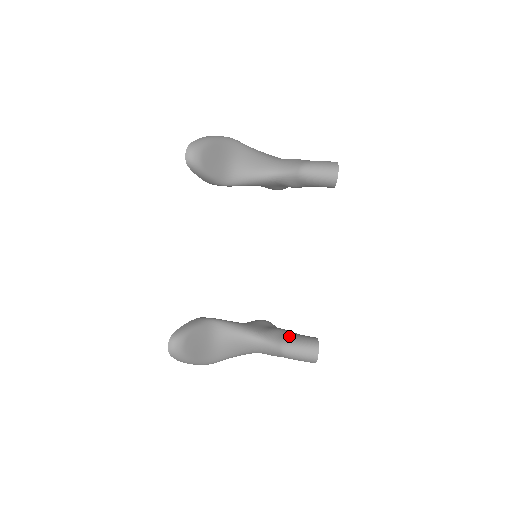
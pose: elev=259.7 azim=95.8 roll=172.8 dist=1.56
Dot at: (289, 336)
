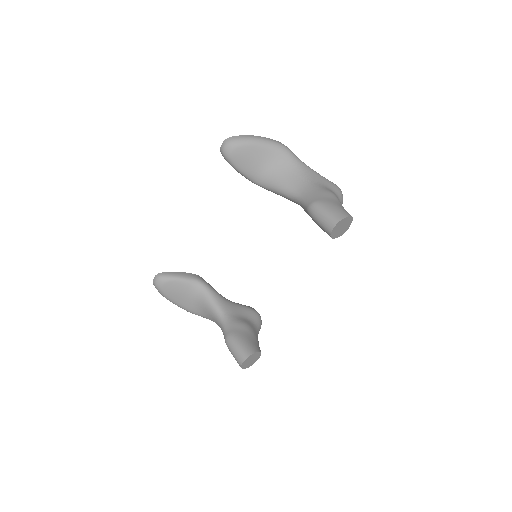
Dot at: (239, 334)
